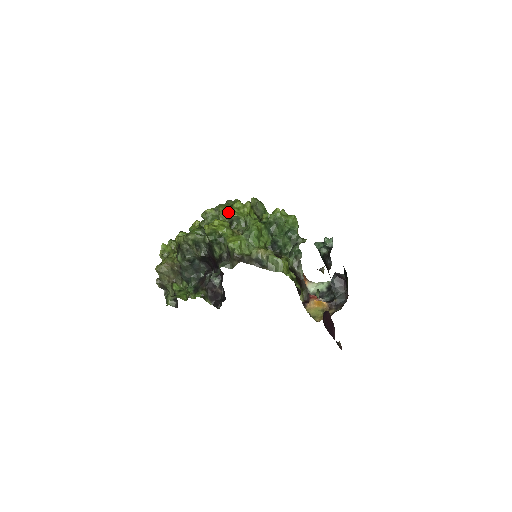
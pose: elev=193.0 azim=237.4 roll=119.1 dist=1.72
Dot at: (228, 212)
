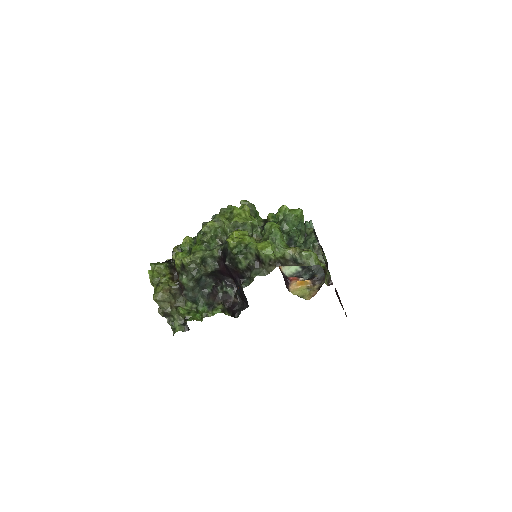
Dot at: (233, 220)
